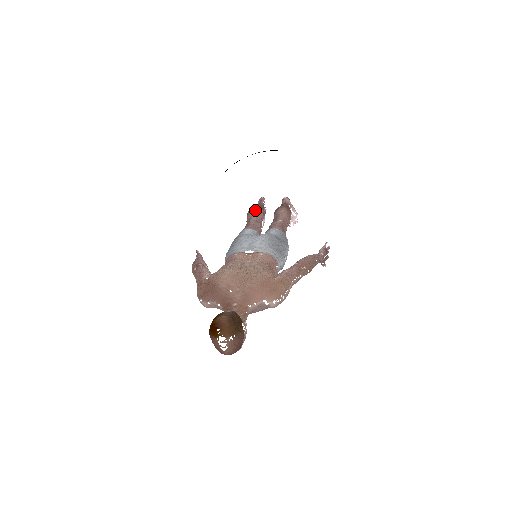
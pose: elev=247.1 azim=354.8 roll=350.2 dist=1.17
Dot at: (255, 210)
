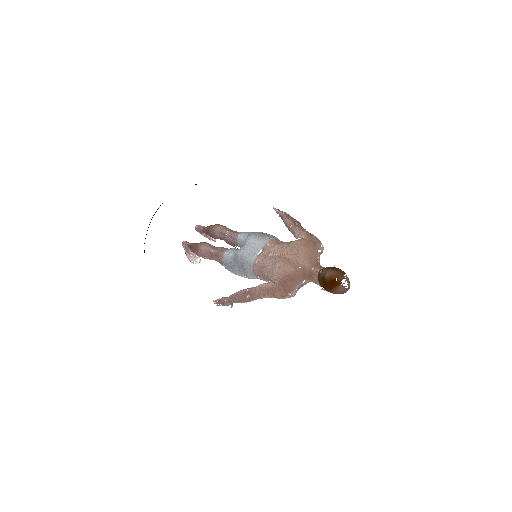
Dot at: (202, 246)
